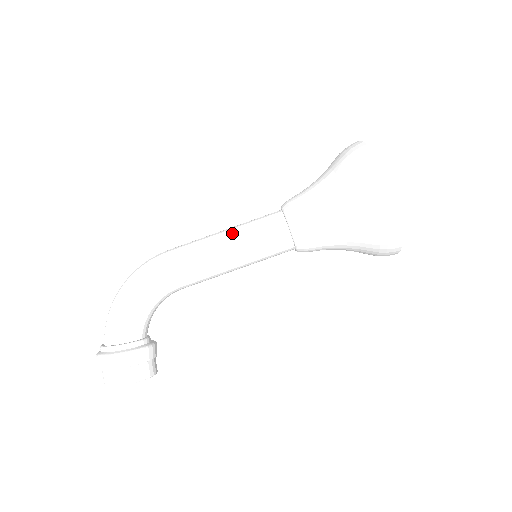
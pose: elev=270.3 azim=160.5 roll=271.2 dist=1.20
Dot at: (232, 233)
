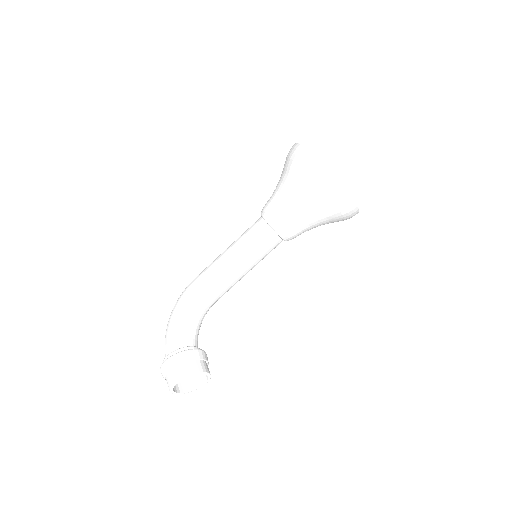
Dot at: (231, 245)
